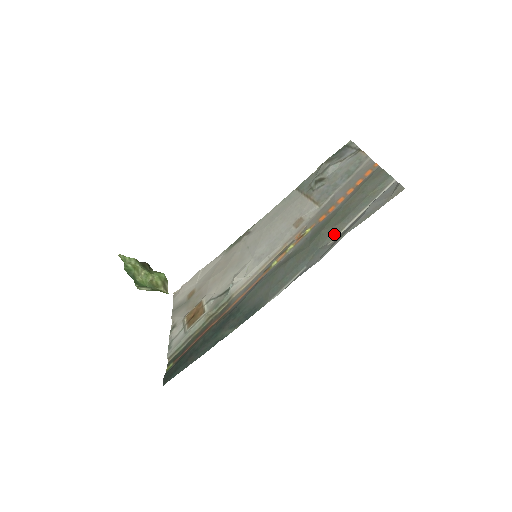
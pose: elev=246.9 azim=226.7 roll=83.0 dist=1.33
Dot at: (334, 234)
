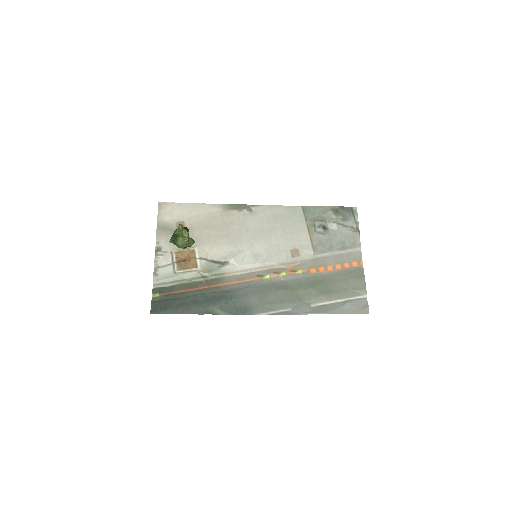
Dot at: (318, 300)
